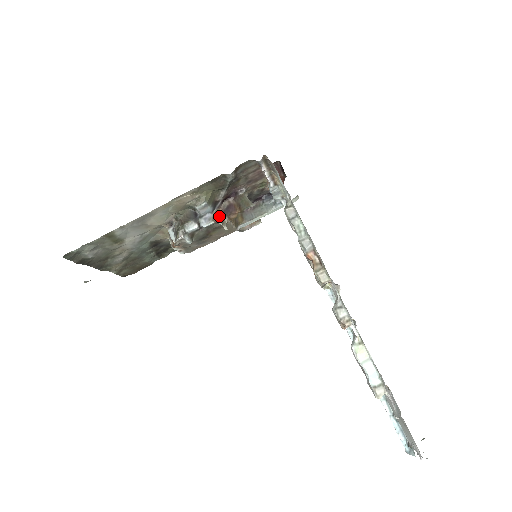
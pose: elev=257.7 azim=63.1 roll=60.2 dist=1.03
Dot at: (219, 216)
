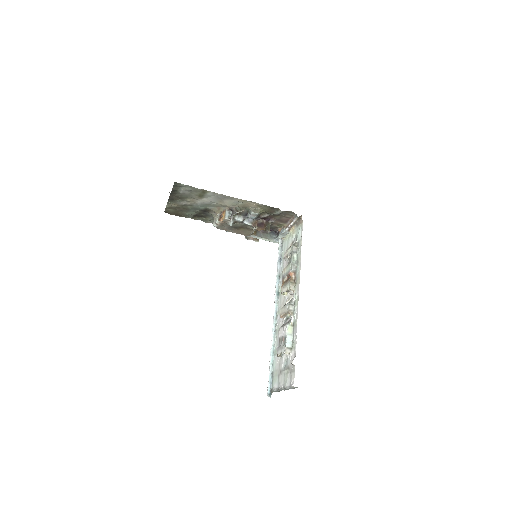
Dot at: (255, 224)
